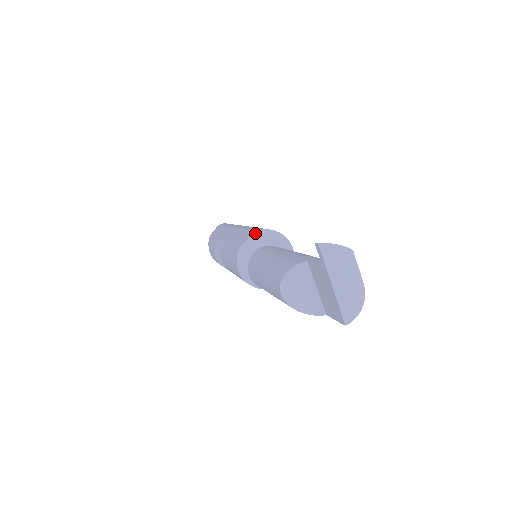
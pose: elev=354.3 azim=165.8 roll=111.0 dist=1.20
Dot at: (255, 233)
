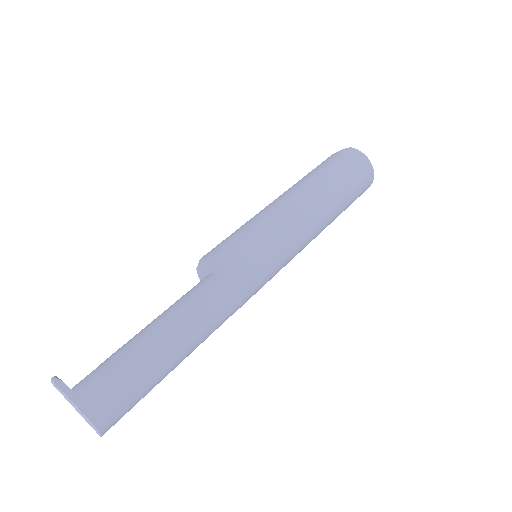
Dot at: (200, 260)
